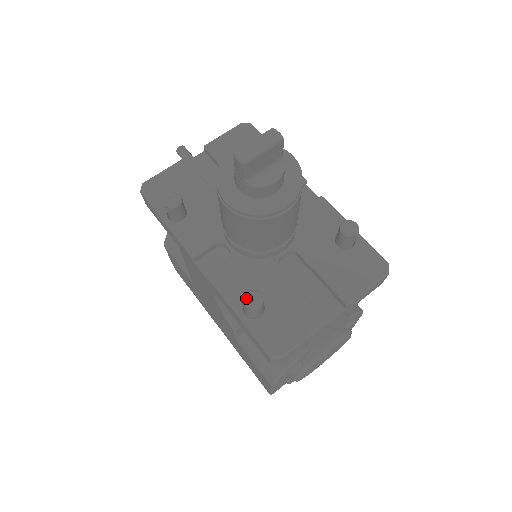
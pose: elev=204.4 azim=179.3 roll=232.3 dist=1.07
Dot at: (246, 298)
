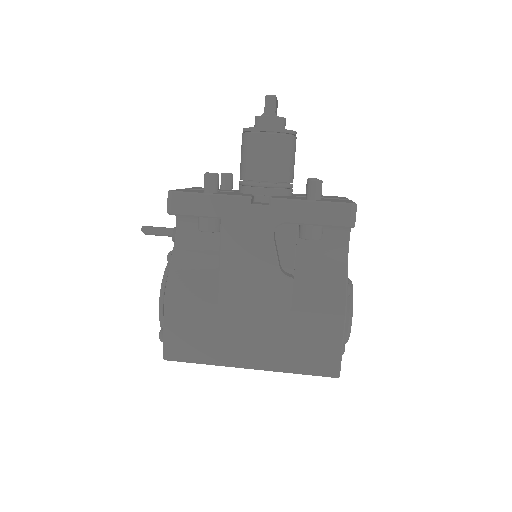
Dot at: (312, 179)
